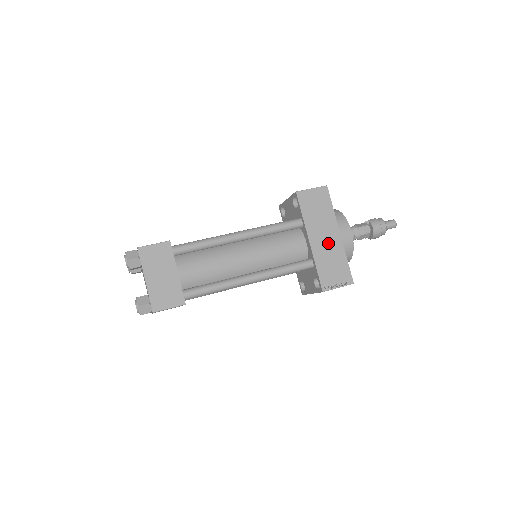
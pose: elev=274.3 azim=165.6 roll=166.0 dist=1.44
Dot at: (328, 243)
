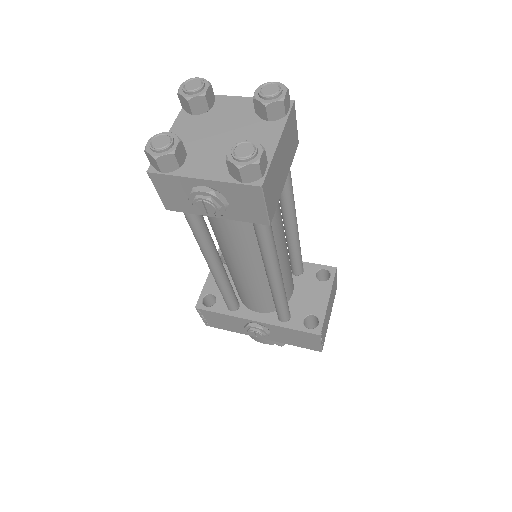
Dot at: occluded
